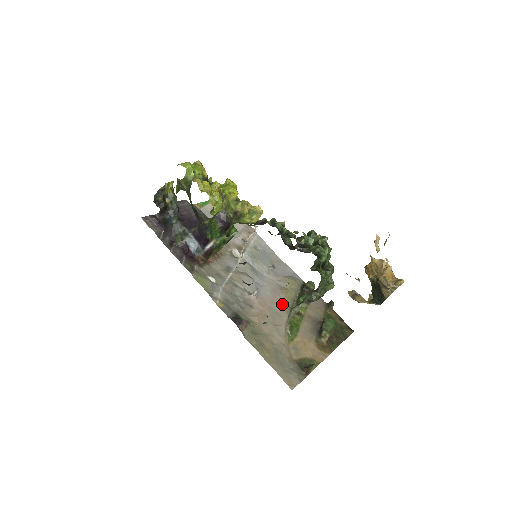
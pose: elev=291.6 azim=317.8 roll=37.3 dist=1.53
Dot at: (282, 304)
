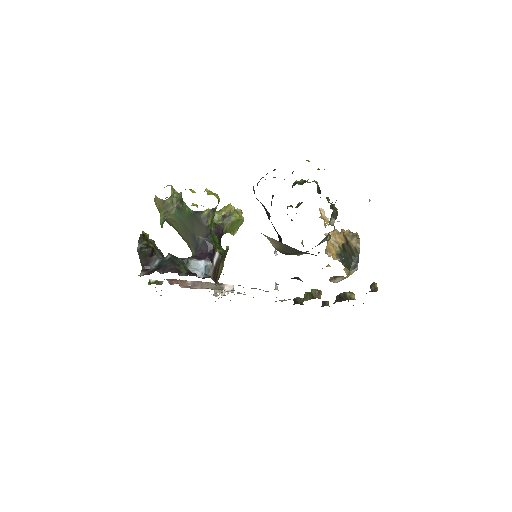
Dot at: occluded
